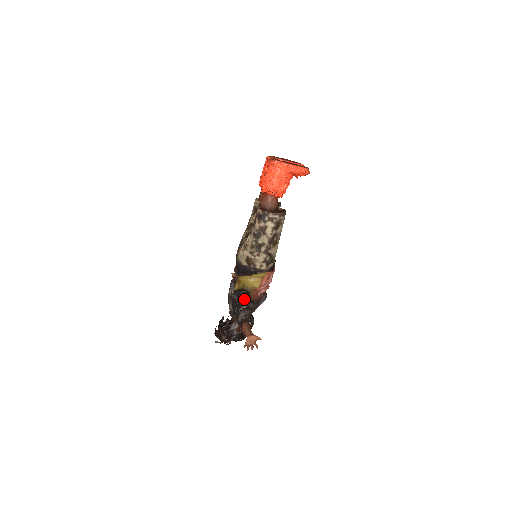
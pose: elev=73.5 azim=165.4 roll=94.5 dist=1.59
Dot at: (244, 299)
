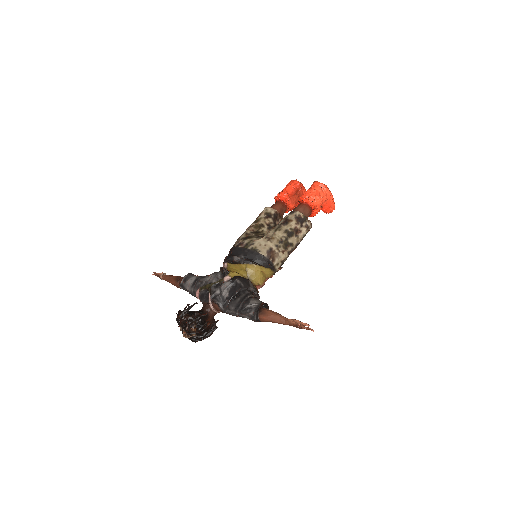
Dot at: (254, 288)
